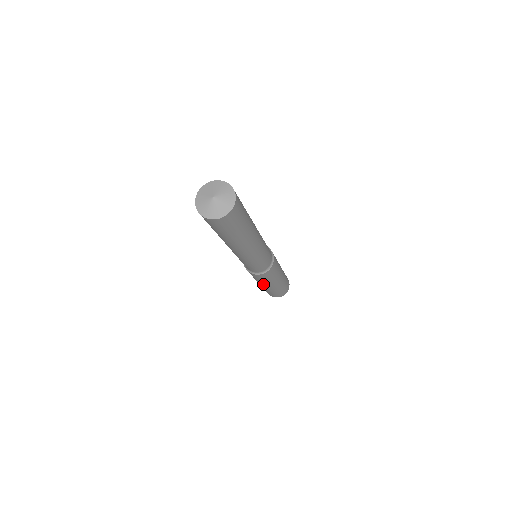
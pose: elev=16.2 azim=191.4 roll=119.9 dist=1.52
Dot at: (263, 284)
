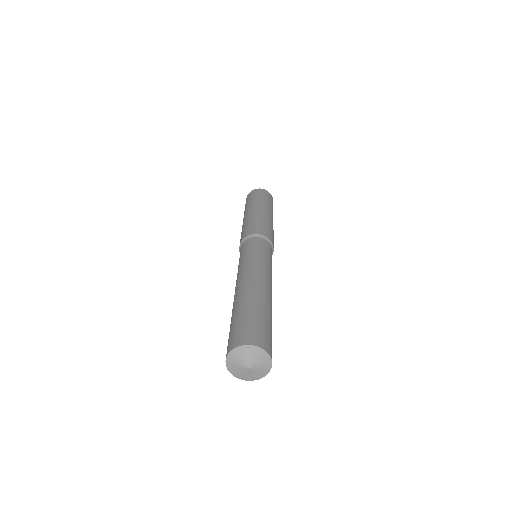
Dot at: occluded
